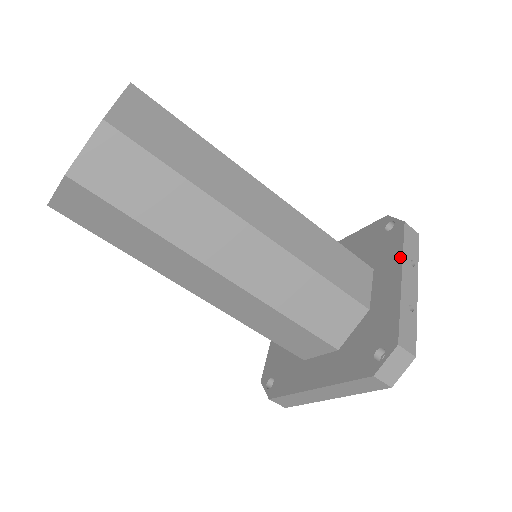
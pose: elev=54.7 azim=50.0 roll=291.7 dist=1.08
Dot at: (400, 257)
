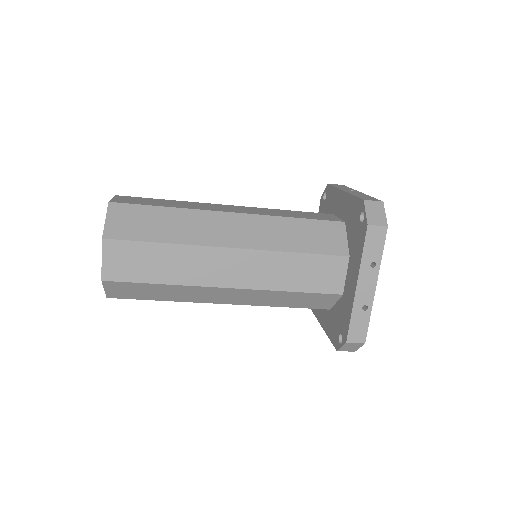
Dot at: (359, 264)
